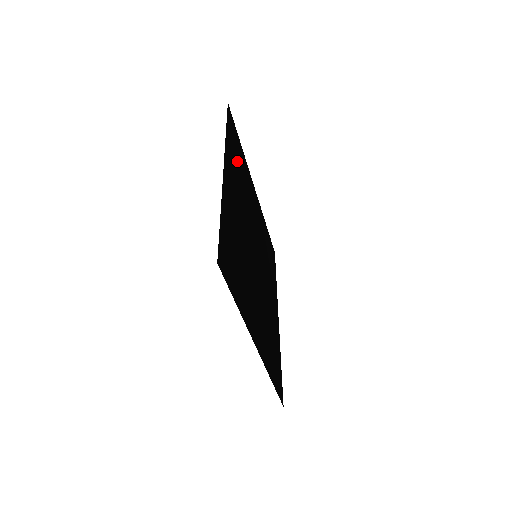
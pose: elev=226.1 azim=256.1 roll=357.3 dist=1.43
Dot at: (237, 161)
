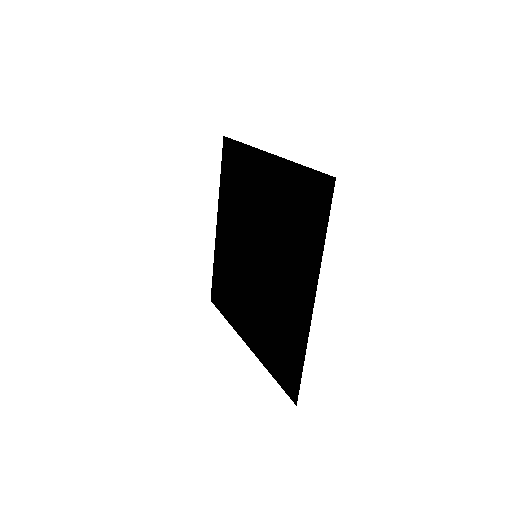
Dot at: (301, 221)
